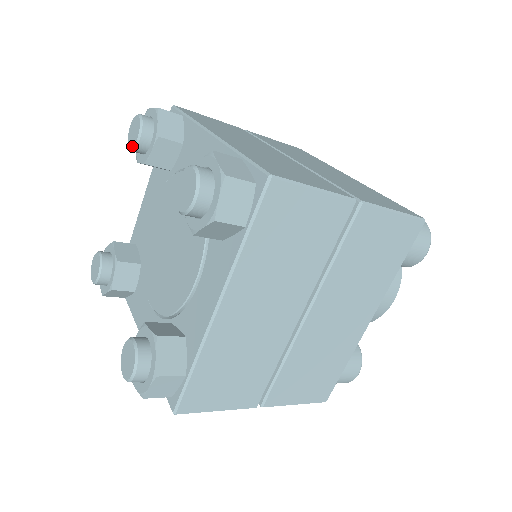
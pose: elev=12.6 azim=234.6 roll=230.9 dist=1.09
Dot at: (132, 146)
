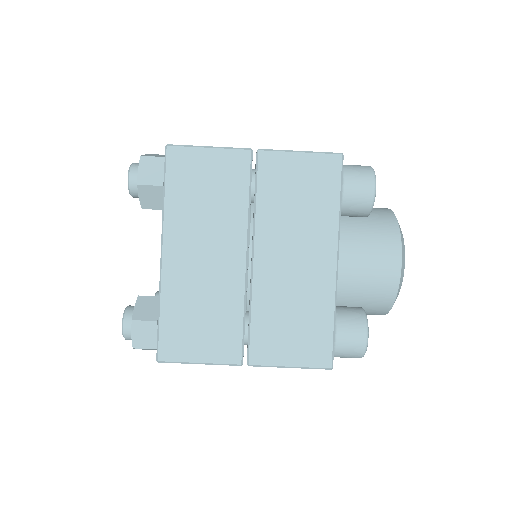
Dot at: occluded
